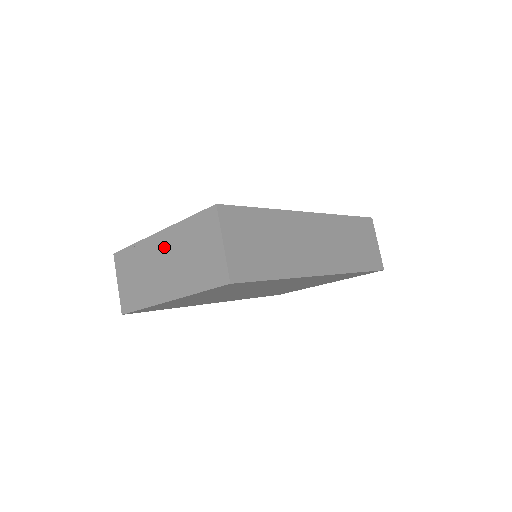
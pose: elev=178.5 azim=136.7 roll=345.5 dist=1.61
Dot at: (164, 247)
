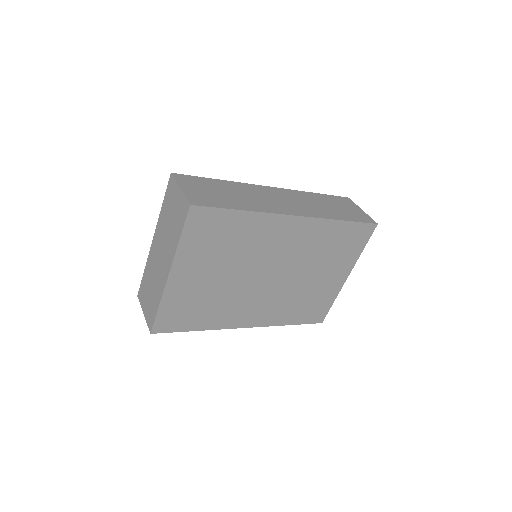
Dot at: (157, 243)
